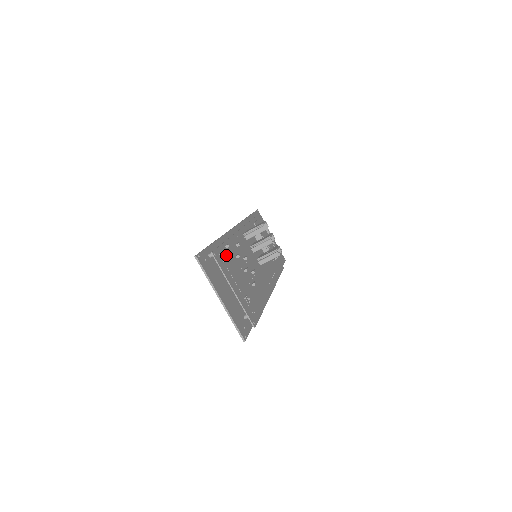
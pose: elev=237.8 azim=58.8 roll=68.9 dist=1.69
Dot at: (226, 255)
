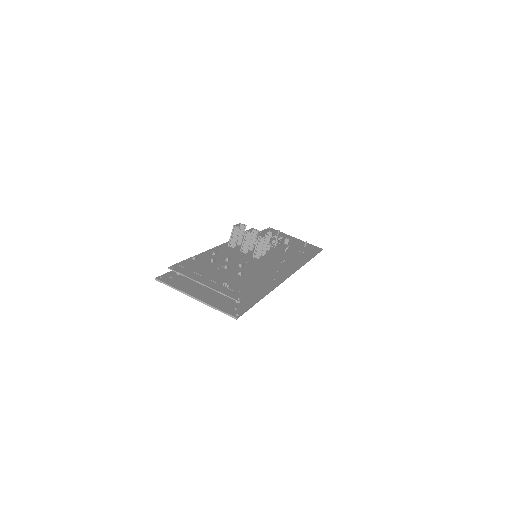
Dot at: (193, 264)
